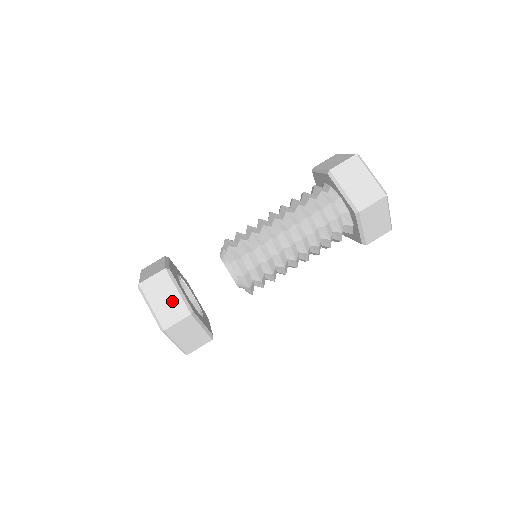
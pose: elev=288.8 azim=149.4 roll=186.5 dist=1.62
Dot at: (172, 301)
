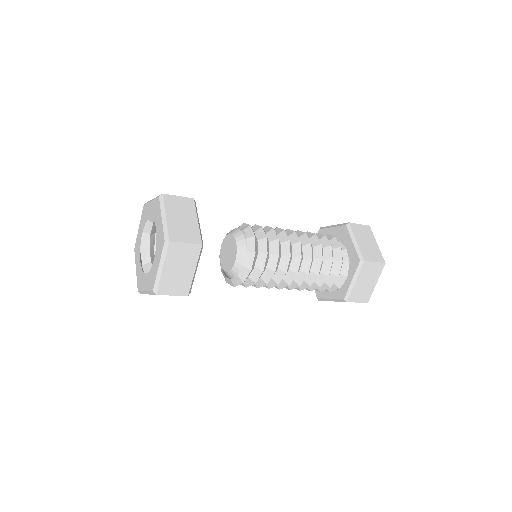
Dot at: (183, 276)
